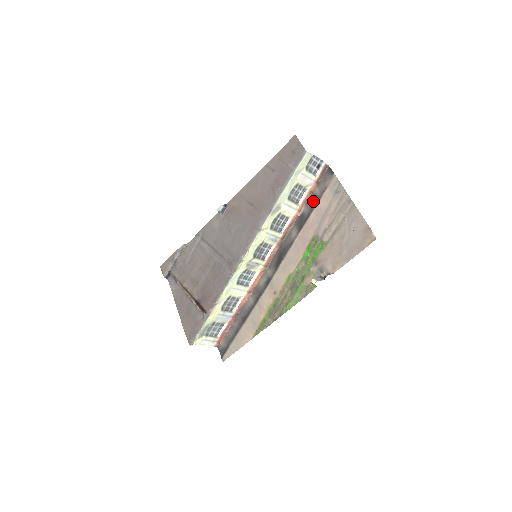
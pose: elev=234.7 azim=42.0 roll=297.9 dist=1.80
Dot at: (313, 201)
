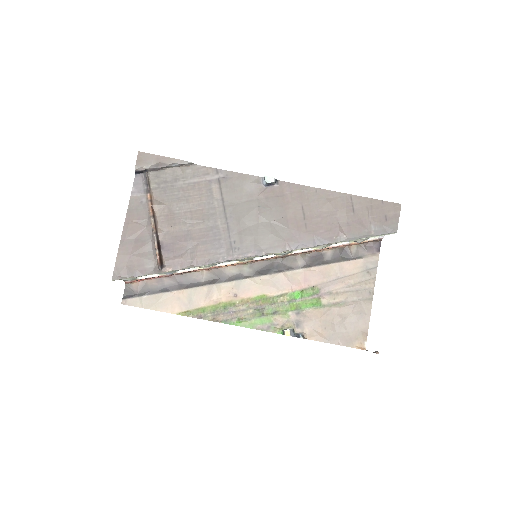
Dot at: (342, 254)
